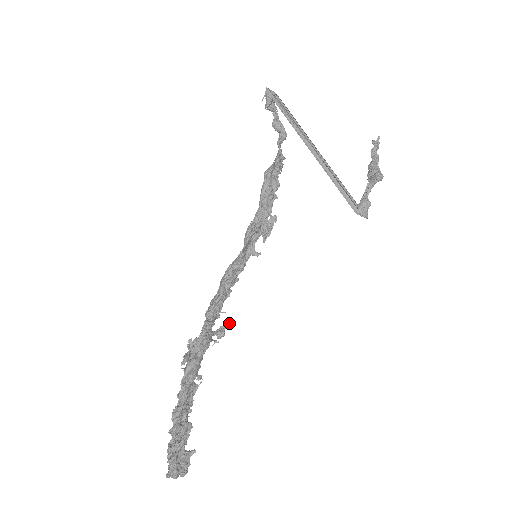
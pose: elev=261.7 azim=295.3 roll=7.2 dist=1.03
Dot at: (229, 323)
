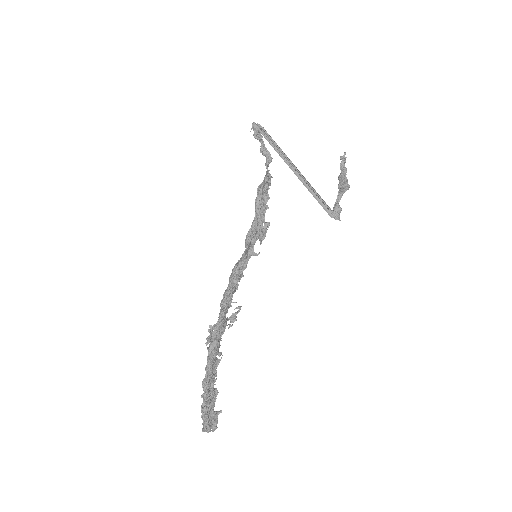
Dot at: (239, 310)
